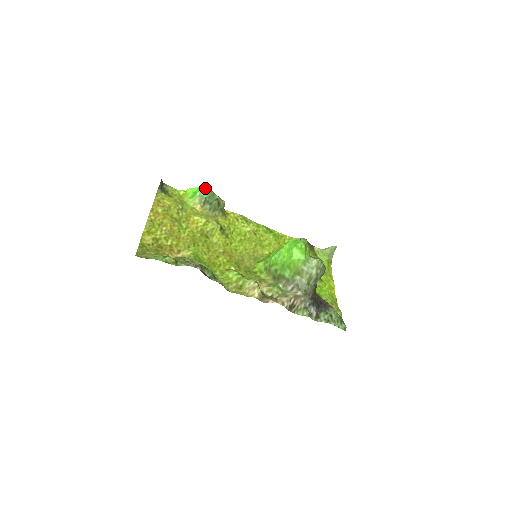
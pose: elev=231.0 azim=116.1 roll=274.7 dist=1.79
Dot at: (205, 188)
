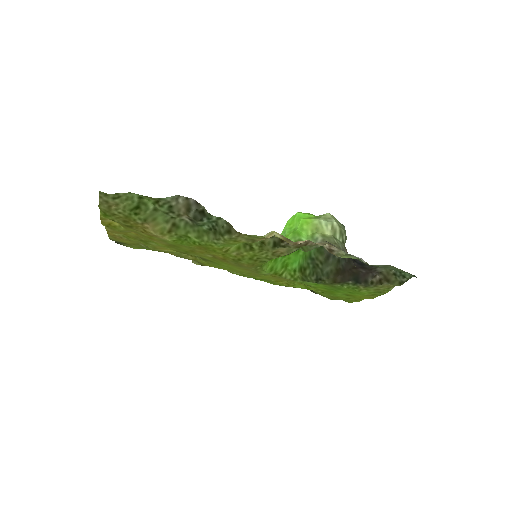
Dot at: occluded
